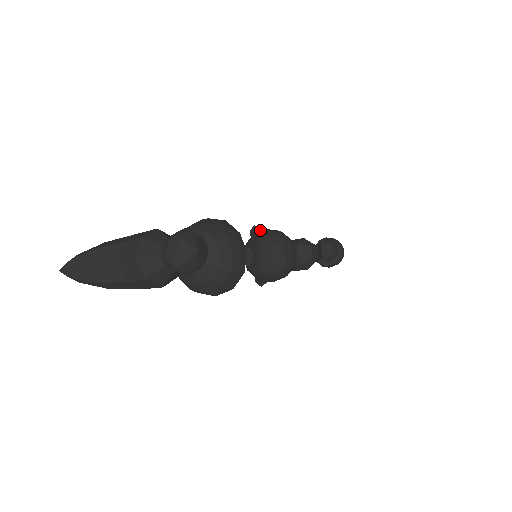
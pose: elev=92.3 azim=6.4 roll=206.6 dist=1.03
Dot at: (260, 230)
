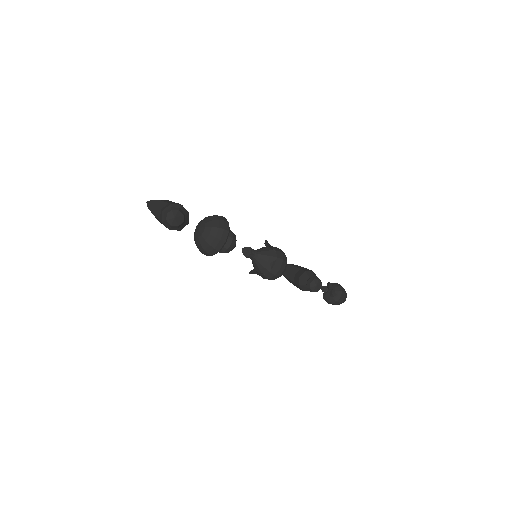
Dot at: (269, 244)
